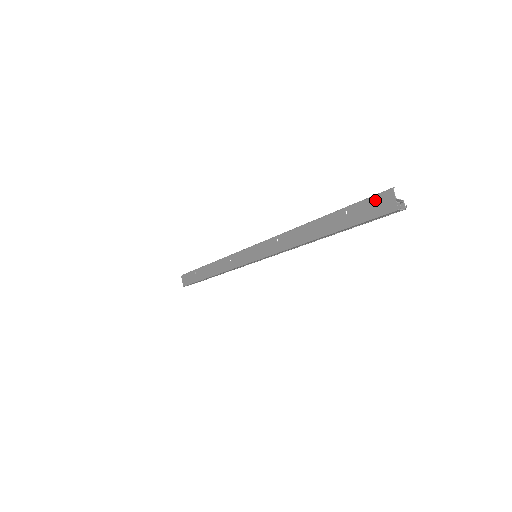
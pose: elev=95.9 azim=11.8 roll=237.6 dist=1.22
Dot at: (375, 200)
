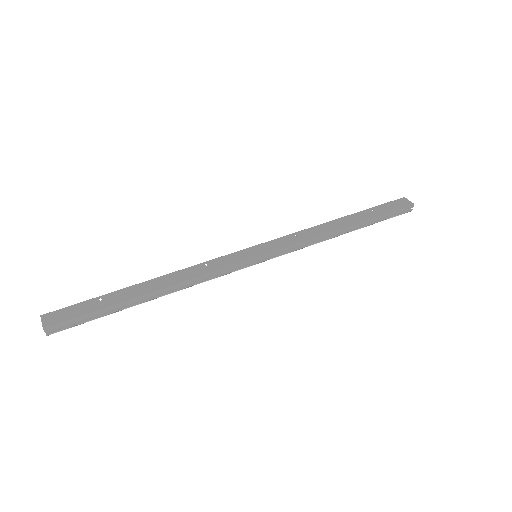
Dot at: (394, 202)
